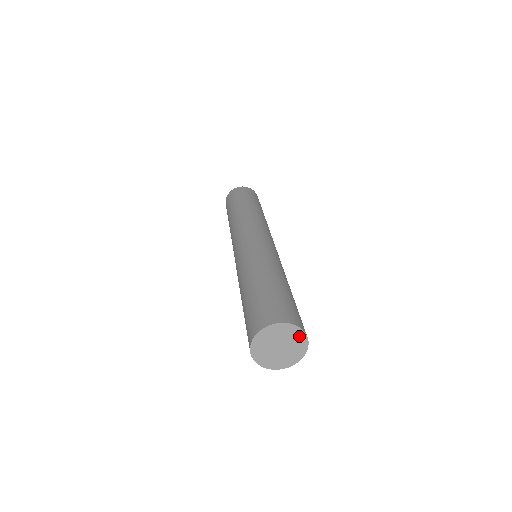
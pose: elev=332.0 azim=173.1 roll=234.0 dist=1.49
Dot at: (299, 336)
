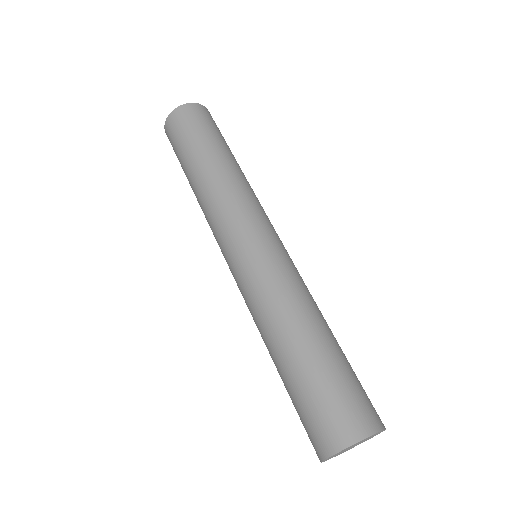
Dot at: occluded
